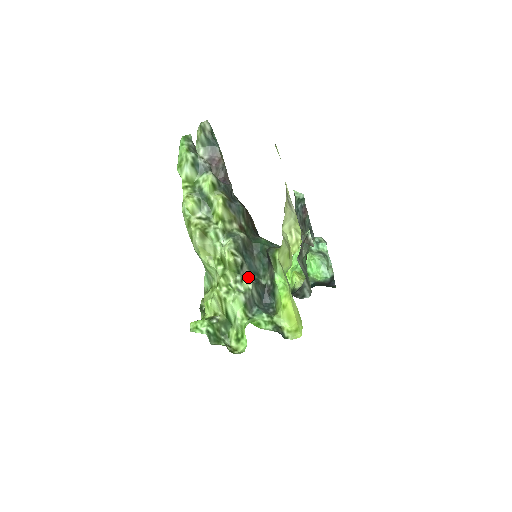
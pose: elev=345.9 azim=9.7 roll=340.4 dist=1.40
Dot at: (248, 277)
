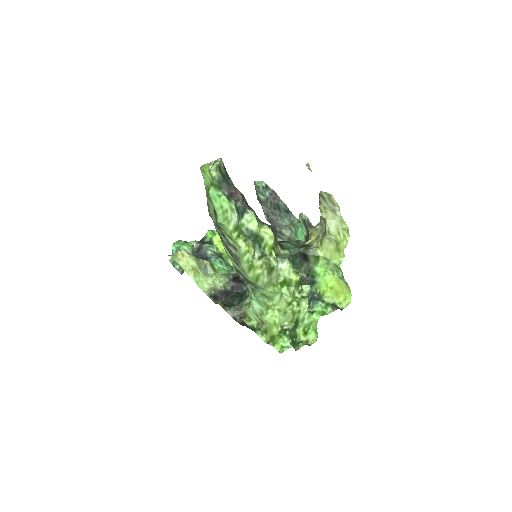
Dot at: occluded
